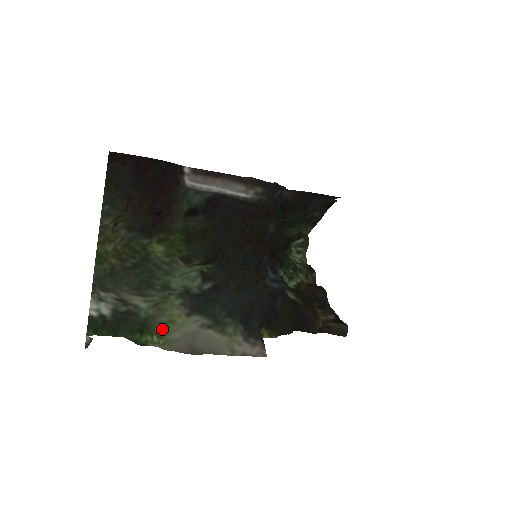
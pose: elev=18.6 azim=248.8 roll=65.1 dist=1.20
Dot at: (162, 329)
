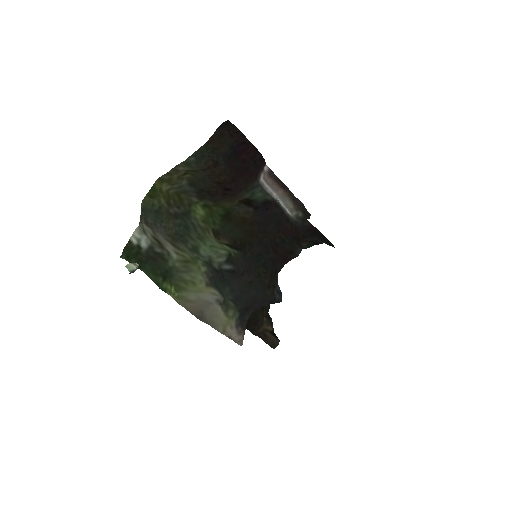
Dot at: (182, 285)
